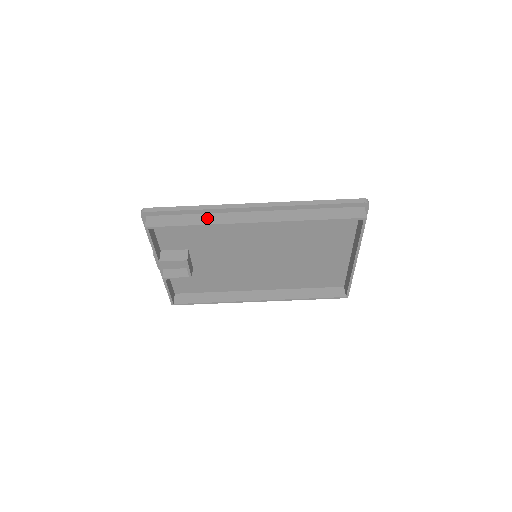
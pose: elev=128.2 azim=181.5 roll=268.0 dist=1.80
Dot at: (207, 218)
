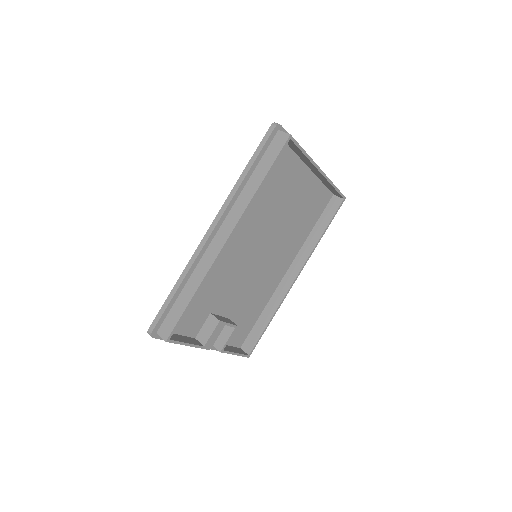
Dot at: (194, 280)
